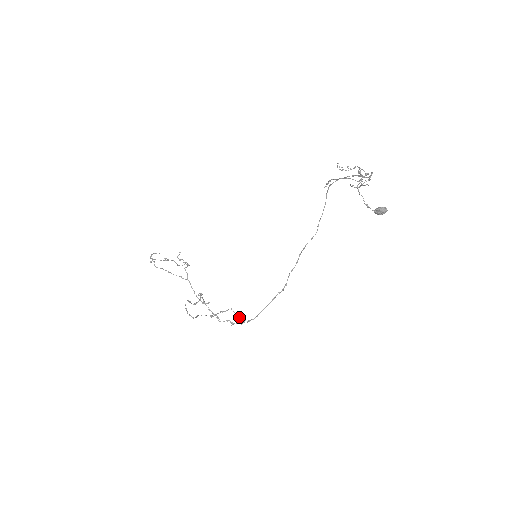
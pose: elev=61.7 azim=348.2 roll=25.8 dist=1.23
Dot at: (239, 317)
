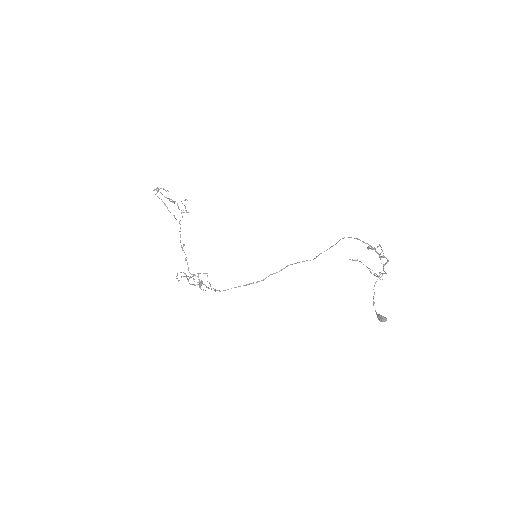
Dot at: occluded
